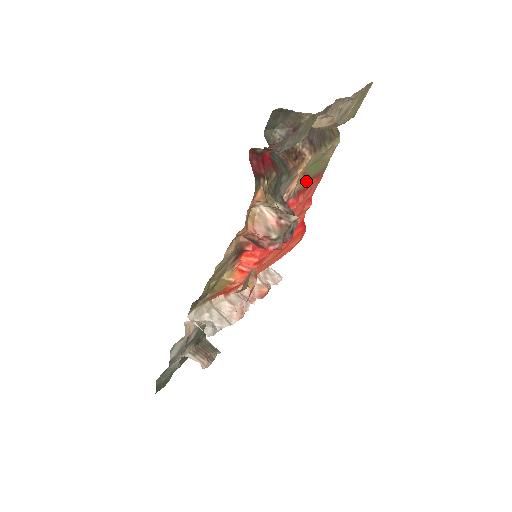
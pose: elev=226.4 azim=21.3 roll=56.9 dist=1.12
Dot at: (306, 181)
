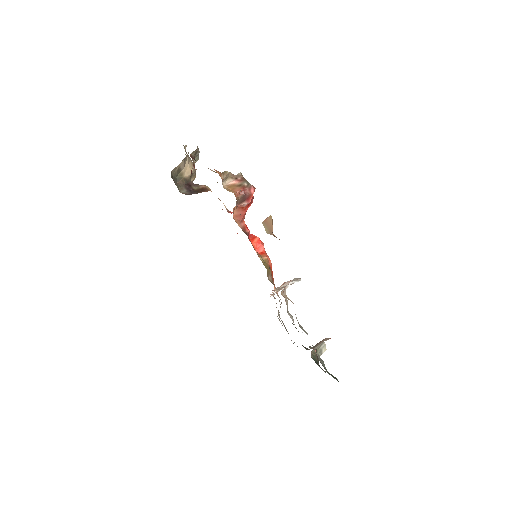
Dot at: occluded
